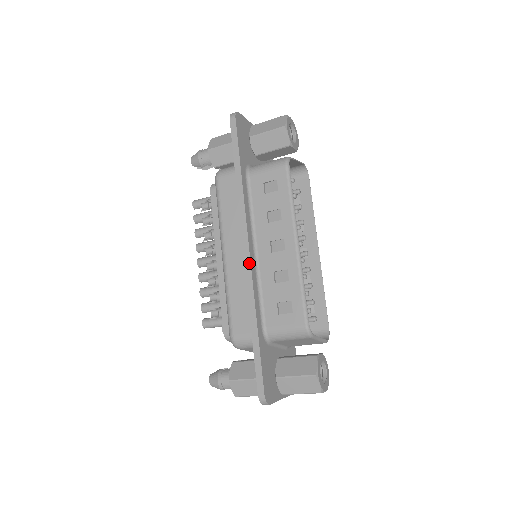
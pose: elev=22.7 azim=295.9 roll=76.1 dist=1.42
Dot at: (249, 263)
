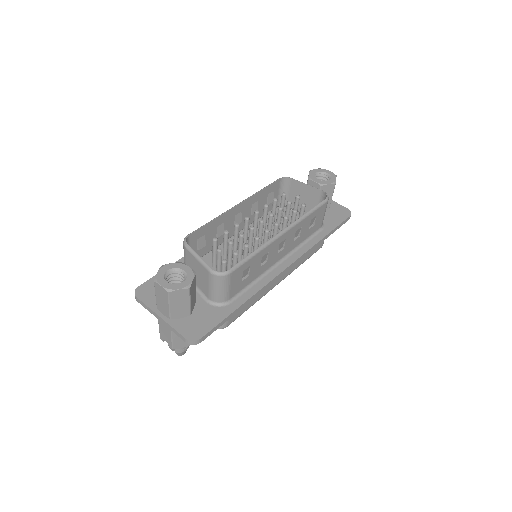
Dot at: occluded
